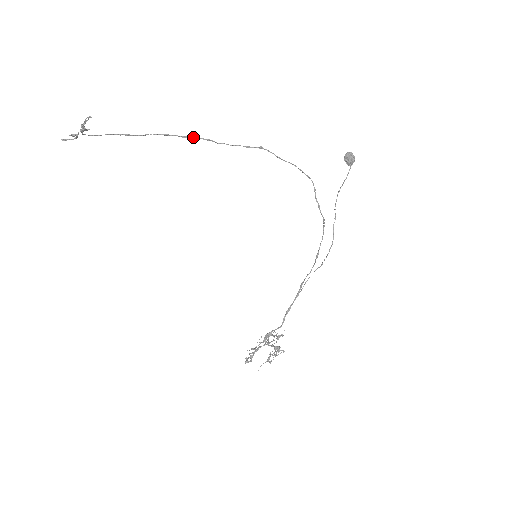
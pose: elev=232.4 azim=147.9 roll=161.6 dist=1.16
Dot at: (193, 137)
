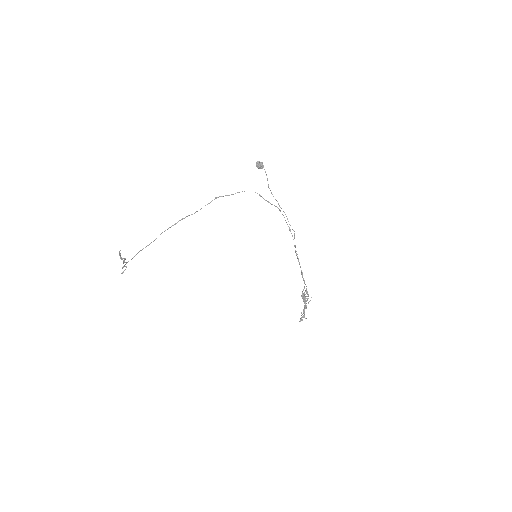
Dot at: occluded
